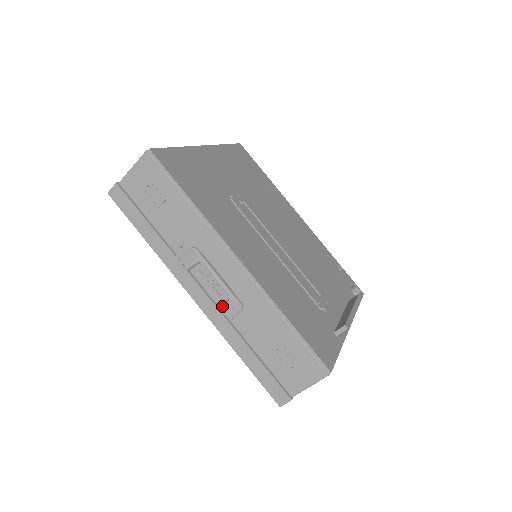
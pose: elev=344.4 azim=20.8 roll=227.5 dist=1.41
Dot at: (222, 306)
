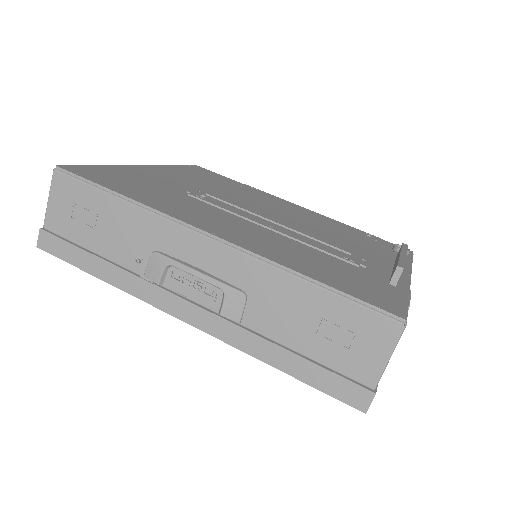
Dot at: (220, 308)
